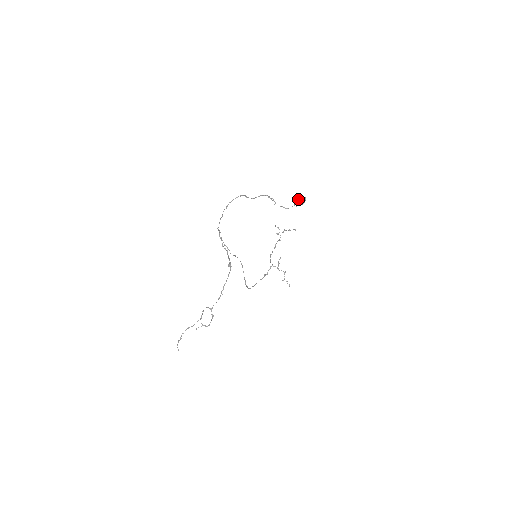
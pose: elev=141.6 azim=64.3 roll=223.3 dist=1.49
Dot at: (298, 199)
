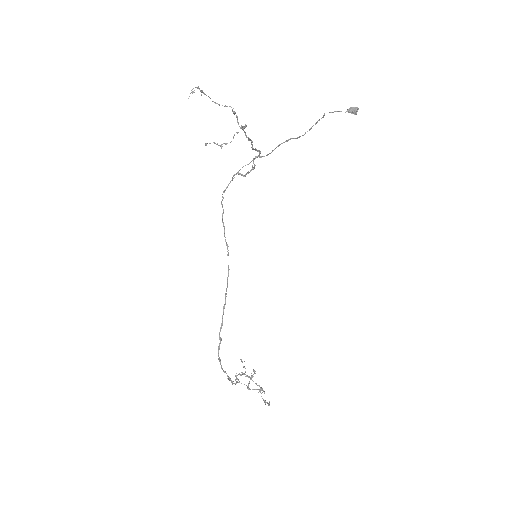
Dot at: (351, 107)
